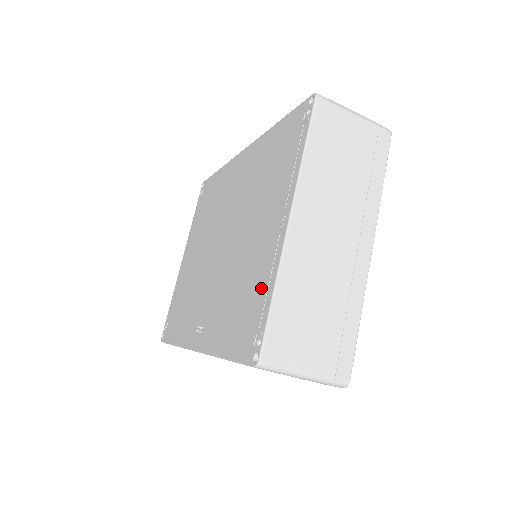
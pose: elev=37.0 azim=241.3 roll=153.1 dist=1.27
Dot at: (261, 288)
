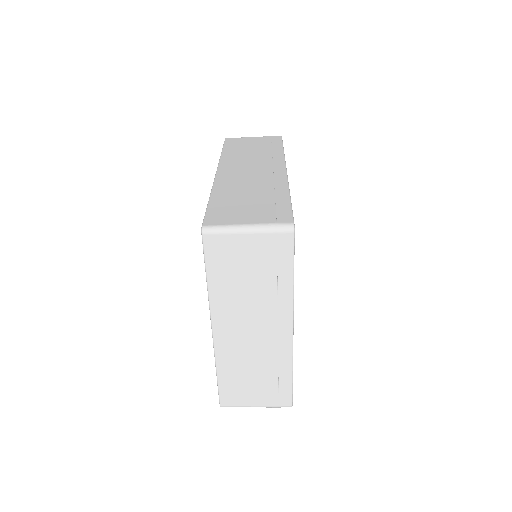
Dot at: occluded
